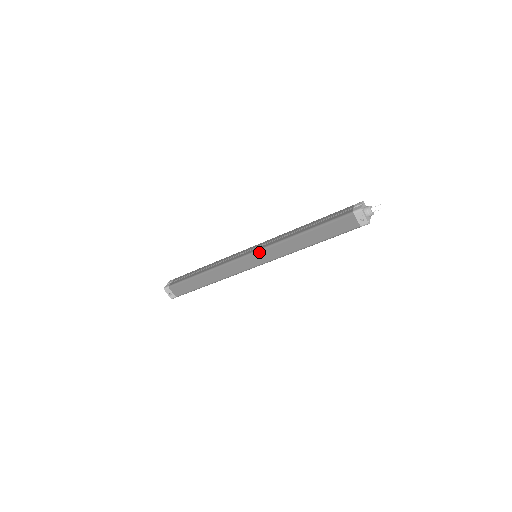
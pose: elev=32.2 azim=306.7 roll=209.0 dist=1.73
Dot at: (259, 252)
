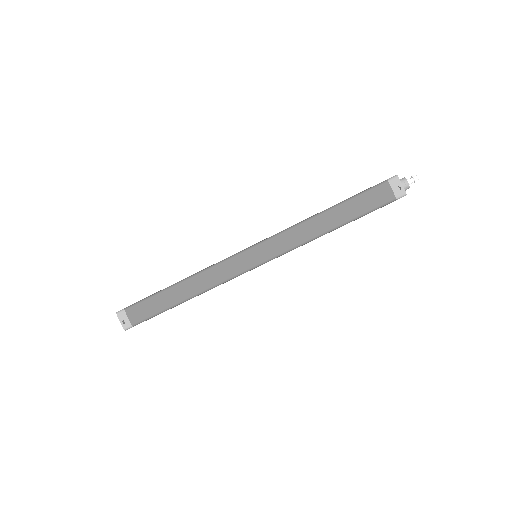
Dot at: (263, 243)
